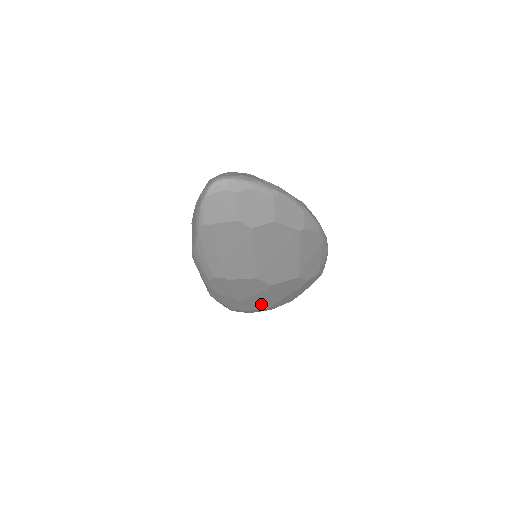
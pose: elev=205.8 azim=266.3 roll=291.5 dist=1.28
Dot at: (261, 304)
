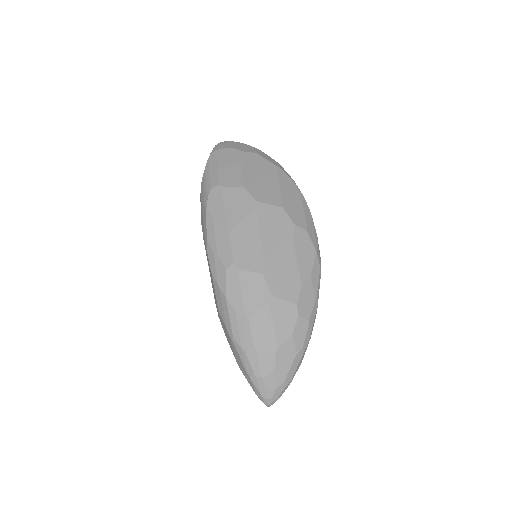
Dot at: (253, 253)
